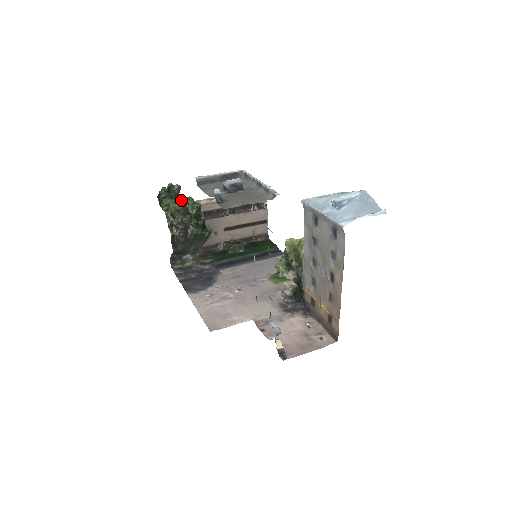
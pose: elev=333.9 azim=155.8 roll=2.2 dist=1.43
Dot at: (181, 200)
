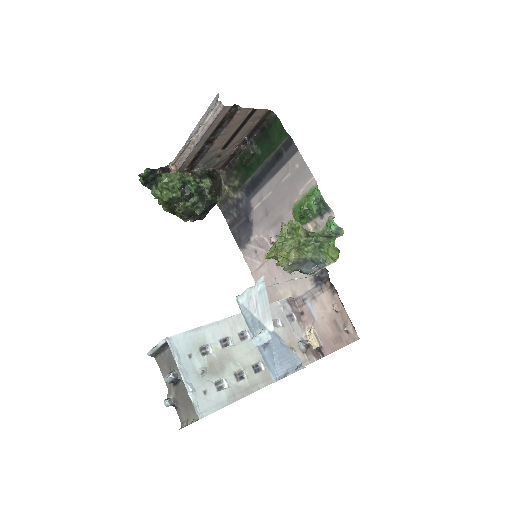
Dot at: (162, 189)
